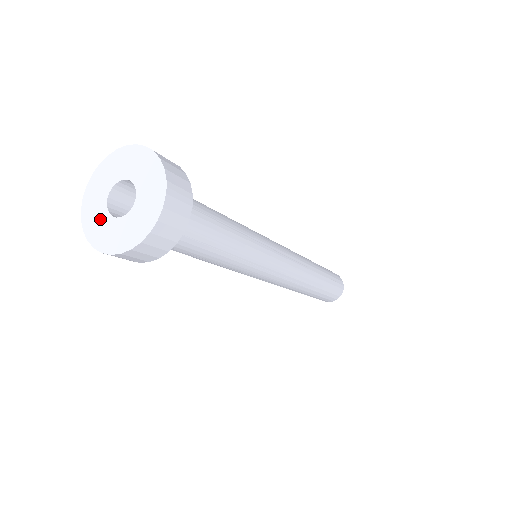
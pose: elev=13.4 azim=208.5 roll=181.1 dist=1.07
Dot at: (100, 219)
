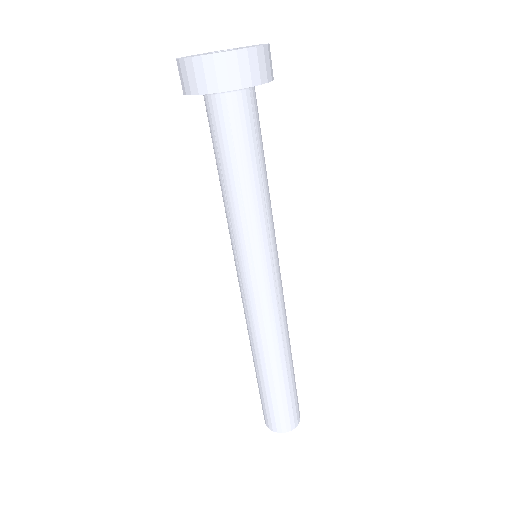
Dot at: occluded
